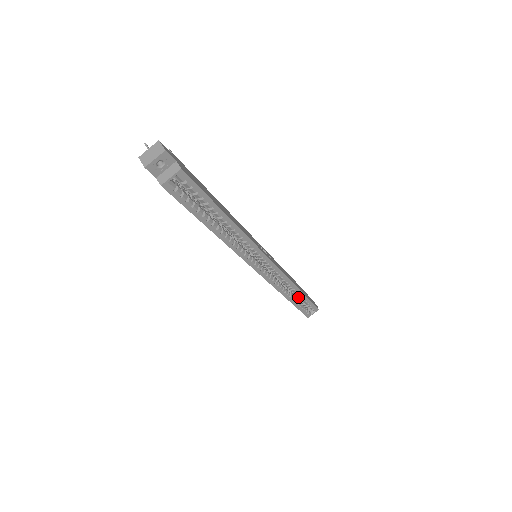
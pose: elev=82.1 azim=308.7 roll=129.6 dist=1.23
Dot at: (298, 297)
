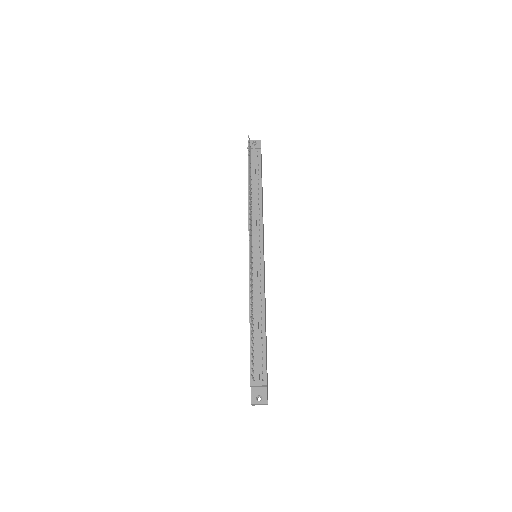
Dot at: occluded
